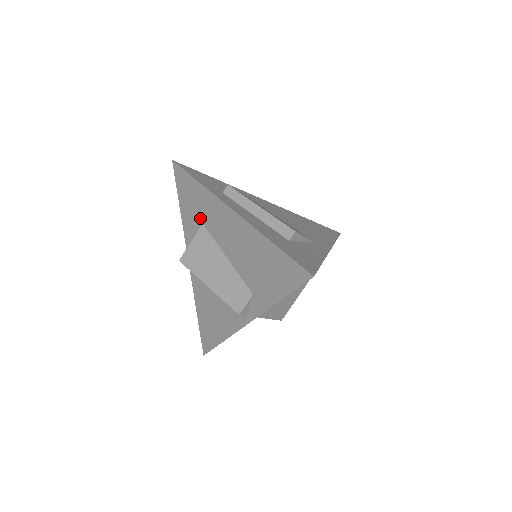
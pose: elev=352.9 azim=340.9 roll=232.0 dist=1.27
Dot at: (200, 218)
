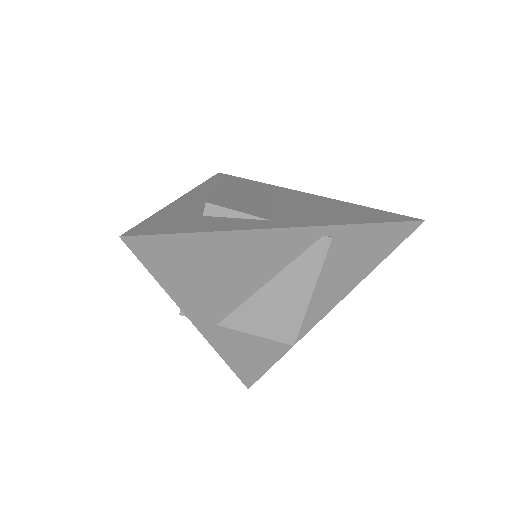
Dot at: occluded
